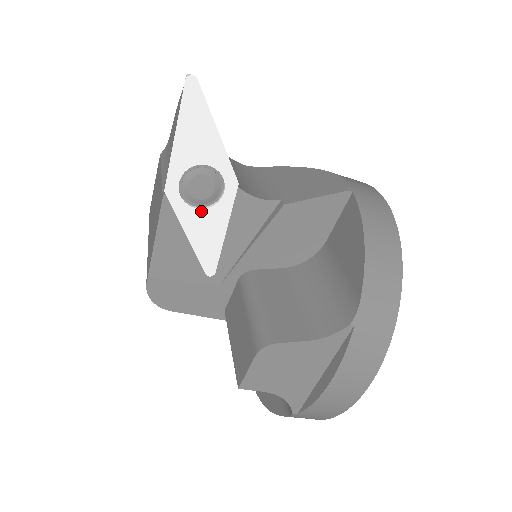
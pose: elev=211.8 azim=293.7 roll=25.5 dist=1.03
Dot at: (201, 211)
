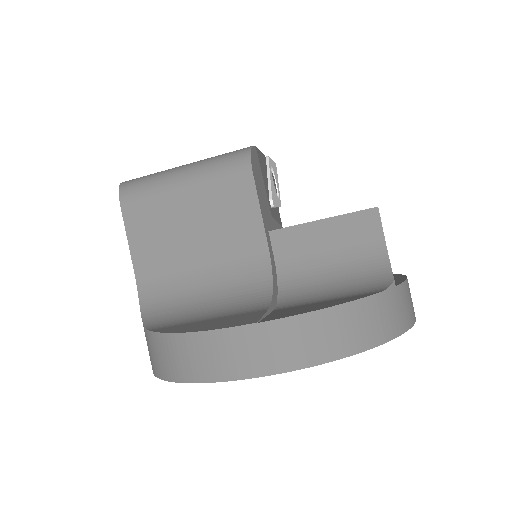
Dot at: occluded
